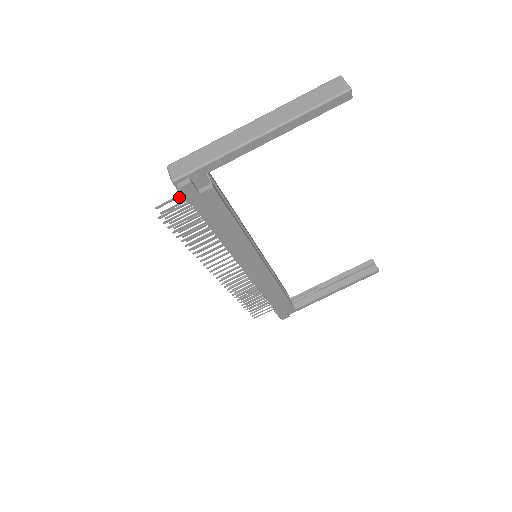
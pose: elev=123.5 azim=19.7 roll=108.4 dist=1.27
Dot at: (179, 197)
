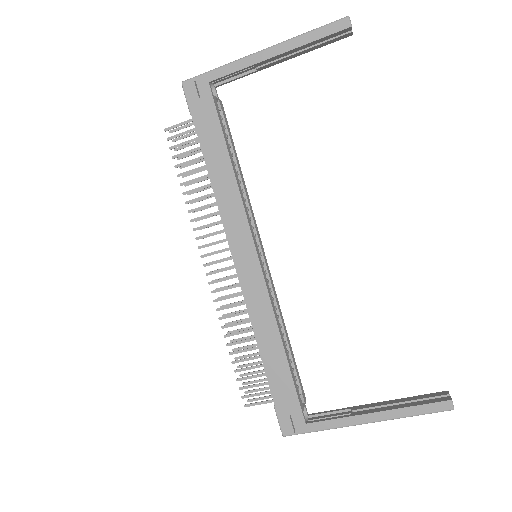
Dot at: (191, 125)
